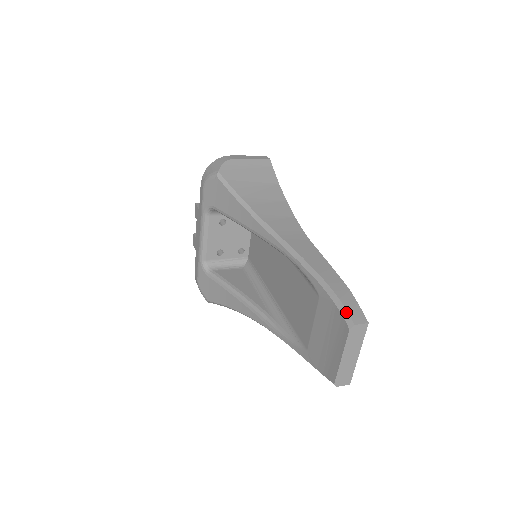
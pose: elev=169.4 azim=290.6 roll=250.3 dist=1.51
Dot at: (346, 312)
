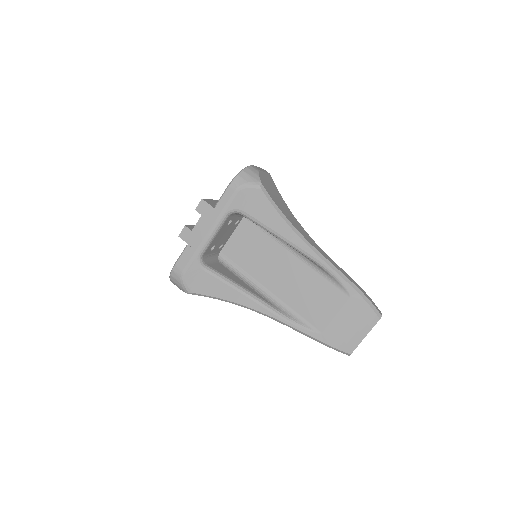
Dot at: (375, 308)
